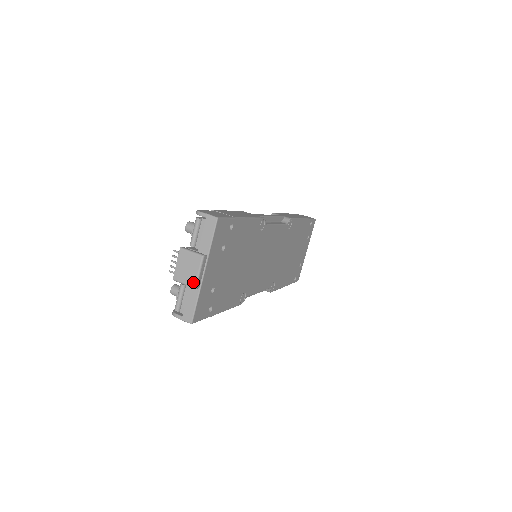
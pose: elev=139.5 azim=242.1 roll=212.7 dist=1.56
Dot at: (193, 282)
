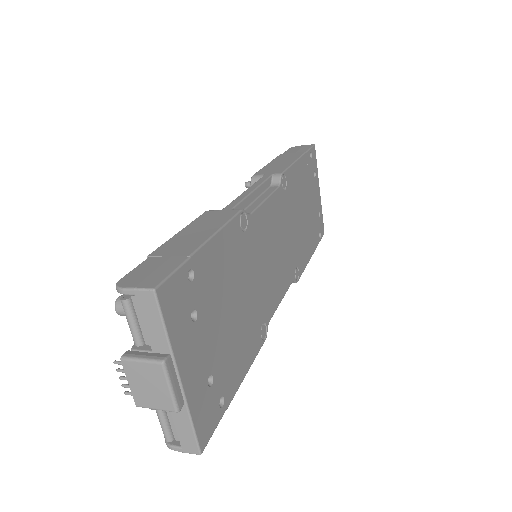
Dot at: (169, 405)
